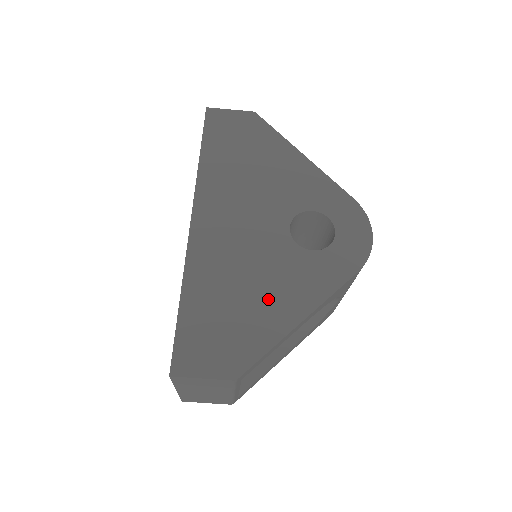
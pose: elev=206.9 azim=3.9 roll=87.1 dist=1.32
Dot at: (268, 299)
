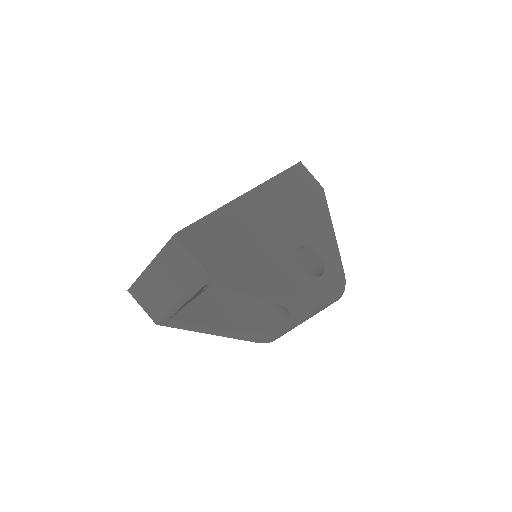
Dot at: (260, 261)
